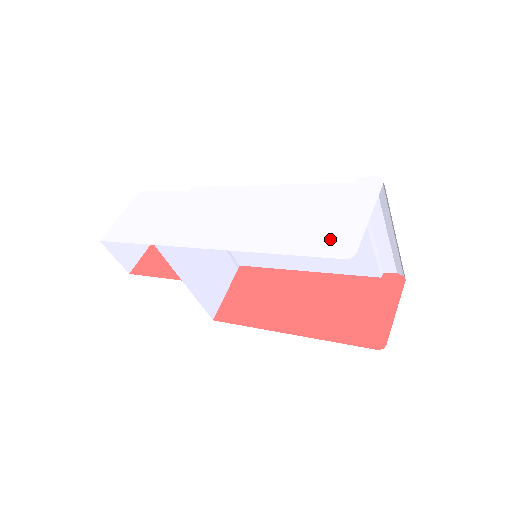
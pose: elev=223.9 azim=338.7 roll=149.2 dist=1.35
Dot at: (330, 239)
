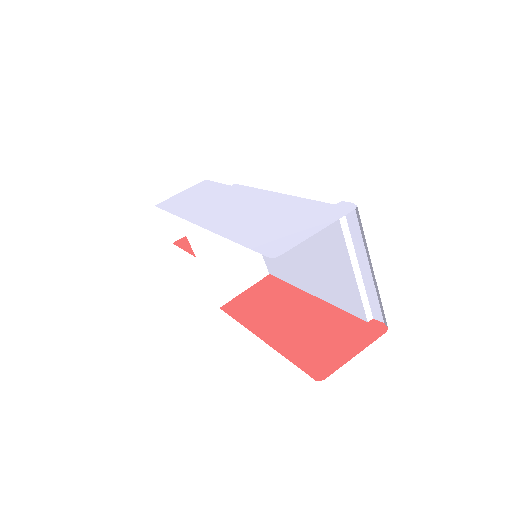
Dot at: (275, 241)
